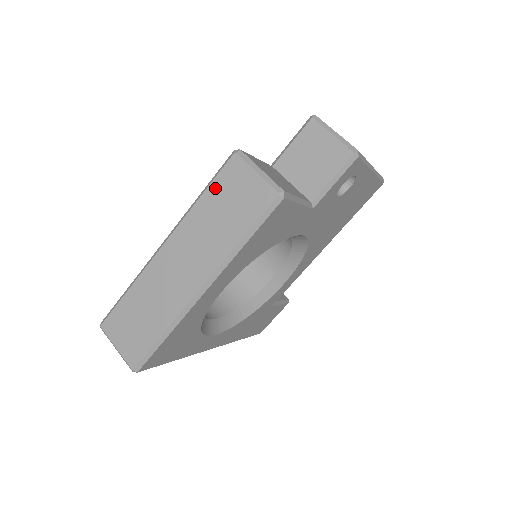
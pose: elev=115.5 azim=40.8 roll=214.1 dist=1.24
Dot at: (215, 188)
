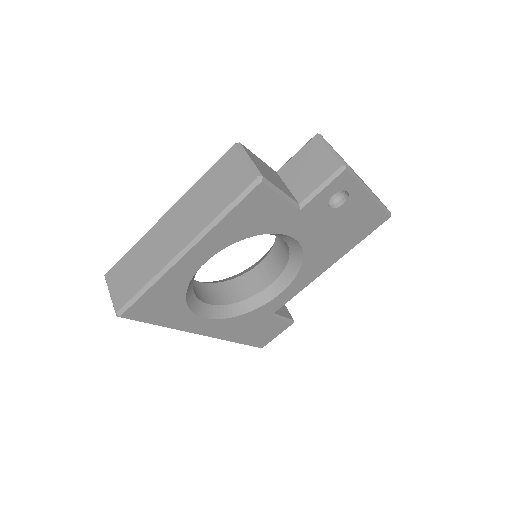
Dot at: (214, 171)
